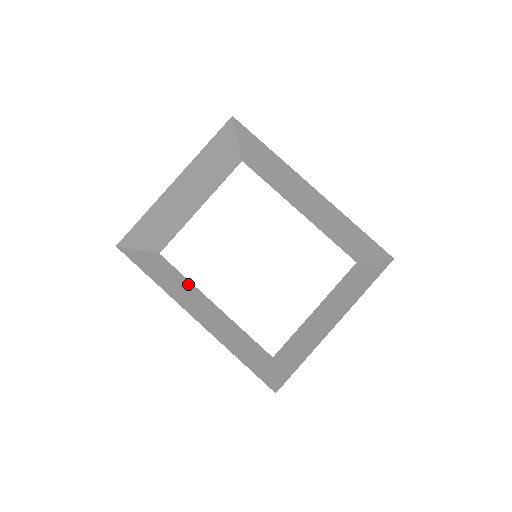
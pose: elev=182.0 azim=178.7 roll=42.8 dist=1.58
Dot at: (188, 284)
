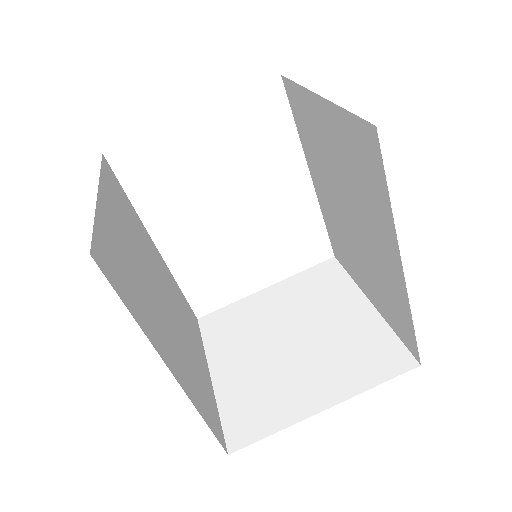
Dot at: (136, 225)
